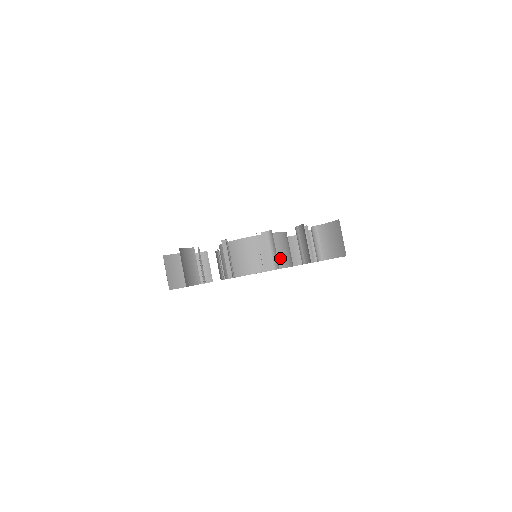
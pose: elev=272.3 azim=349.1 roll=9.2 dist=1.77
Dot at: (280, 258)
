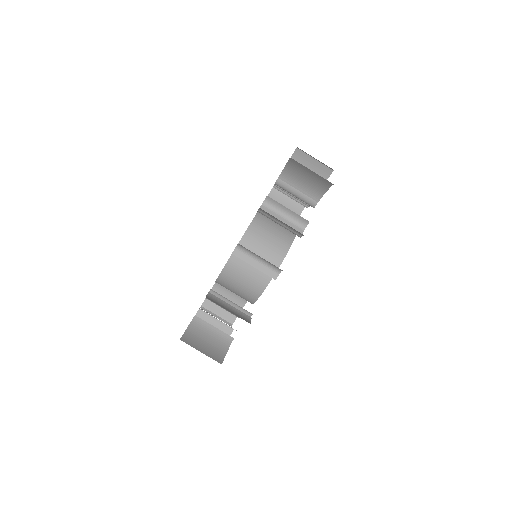
Dot at: (276, 245)
